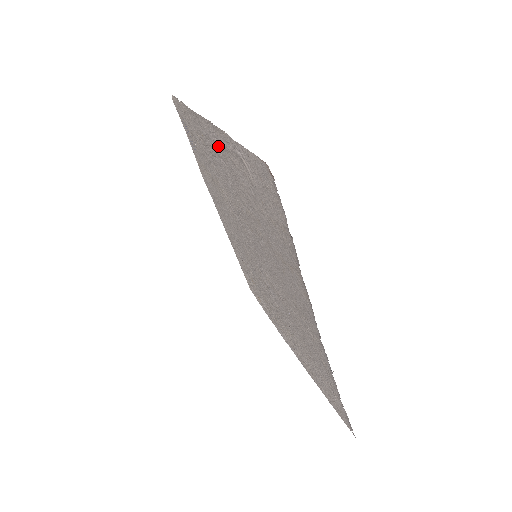
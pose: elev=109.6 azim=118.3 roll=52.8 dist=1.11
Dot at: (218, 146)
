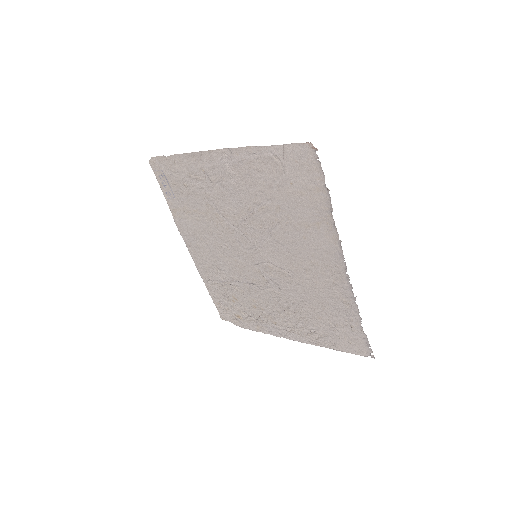
Dot at: (232, 166)
